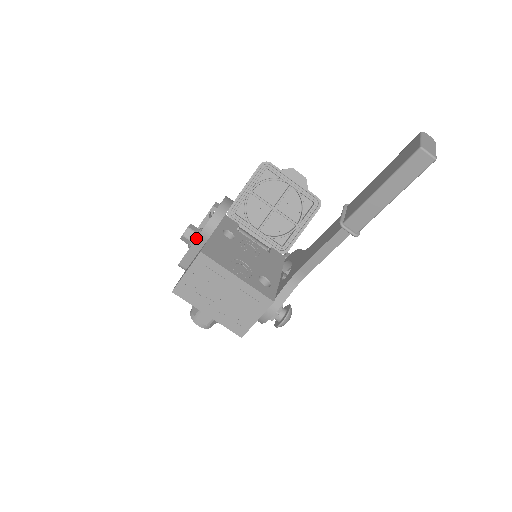
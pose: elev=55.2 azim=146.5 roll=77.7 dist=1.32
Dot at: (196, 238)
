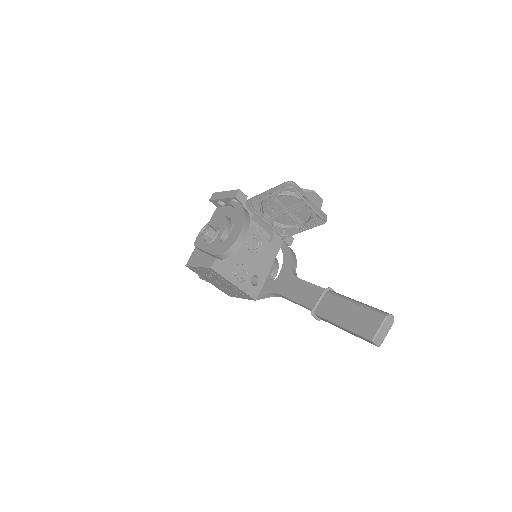
Dot at: occluded
